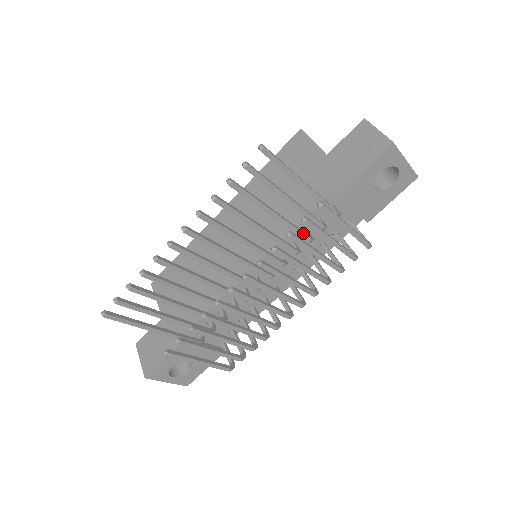
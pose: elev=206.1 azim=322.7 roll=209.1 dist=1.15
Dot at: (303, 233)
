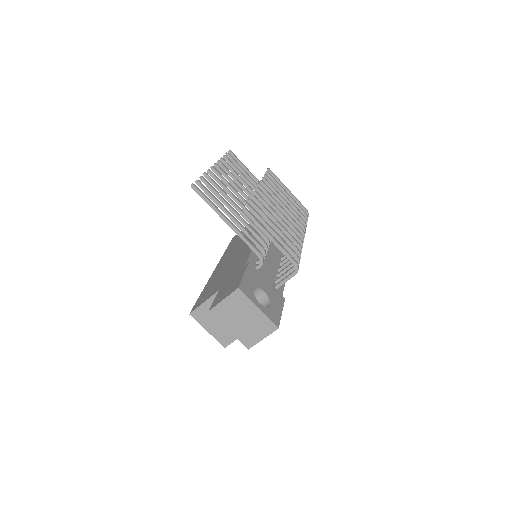
Dot at: occluded
